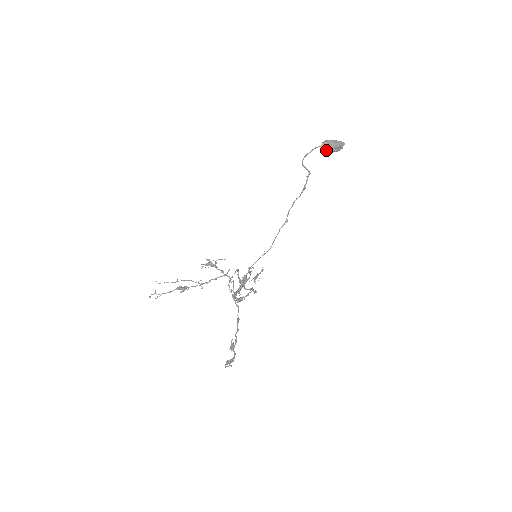
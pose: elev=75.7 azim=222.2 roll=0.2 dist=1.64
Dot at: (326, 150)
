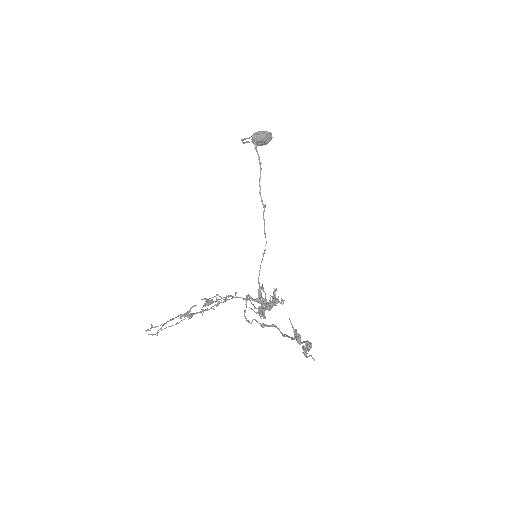
Dot at: (259, 139)
